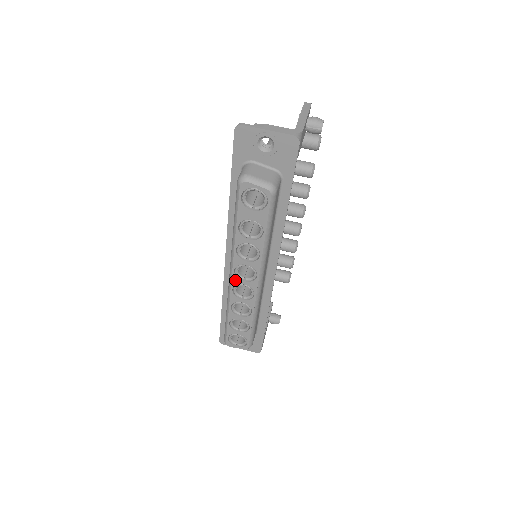
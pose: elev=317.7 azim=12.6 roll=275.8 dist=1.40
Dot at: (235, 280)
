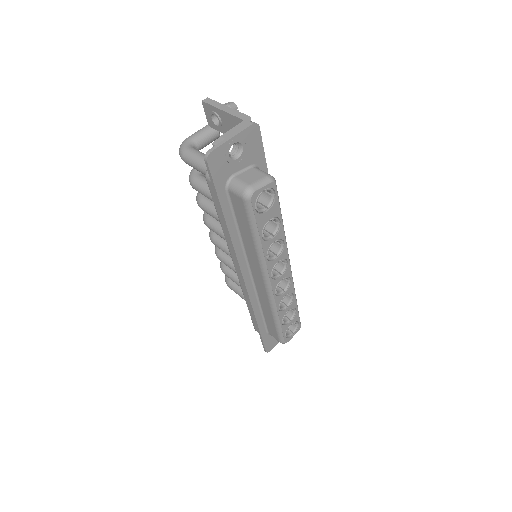
Dot at: (274, 284)
